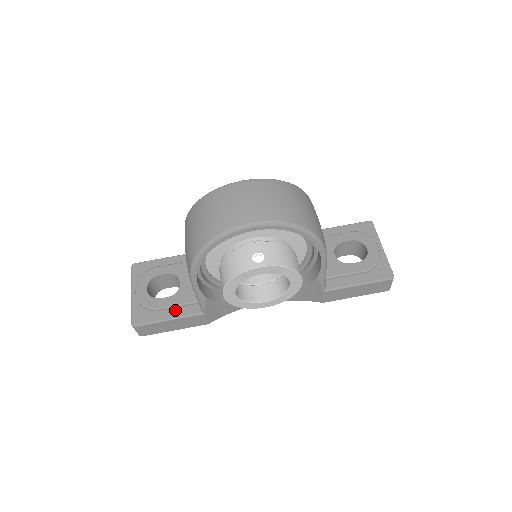
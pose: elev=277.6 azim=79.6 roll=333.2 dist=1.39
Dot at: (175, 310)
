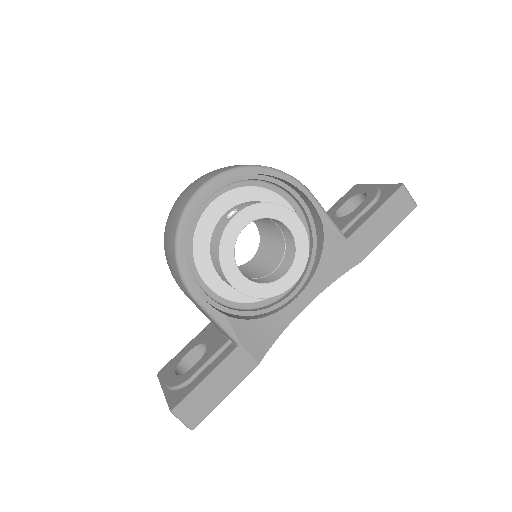
Dot at: (210, 365)
